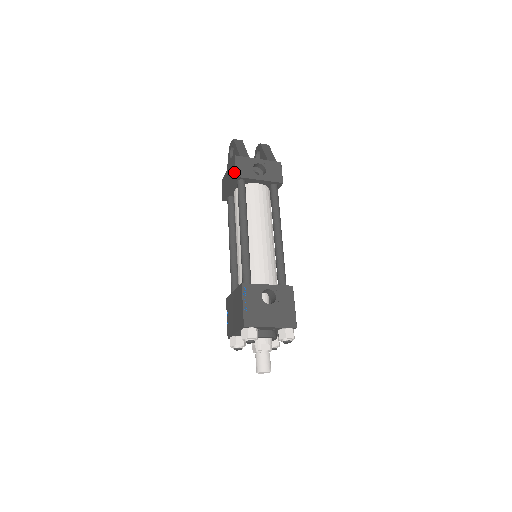
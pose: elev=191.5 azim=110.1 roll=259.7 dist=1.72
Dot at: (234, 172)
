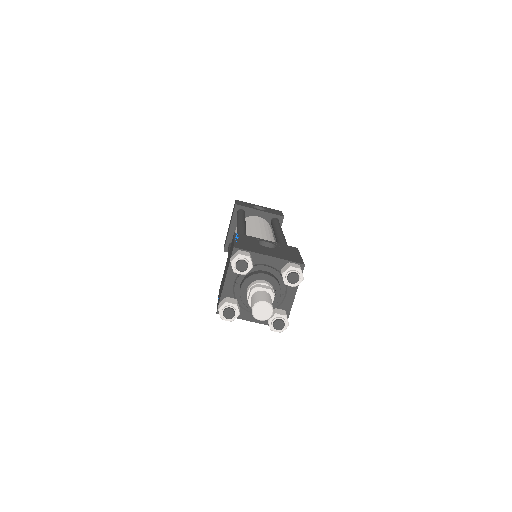
Dot at: (234, 207)
